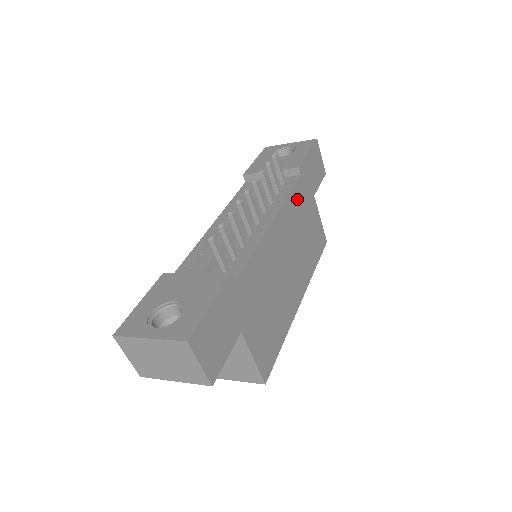
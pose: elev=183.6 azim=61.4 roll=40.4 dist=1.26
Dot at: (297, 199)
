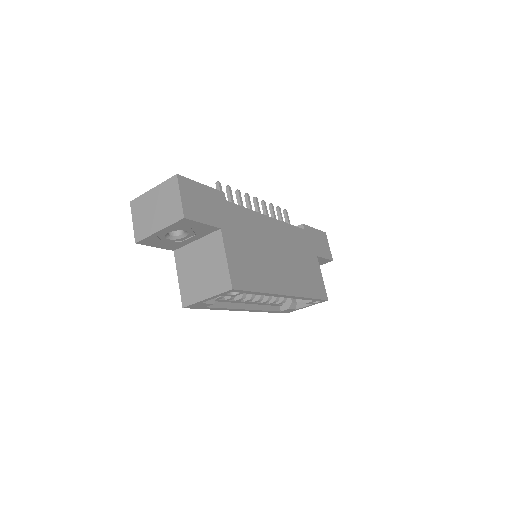
Dot at: (298, 236)
